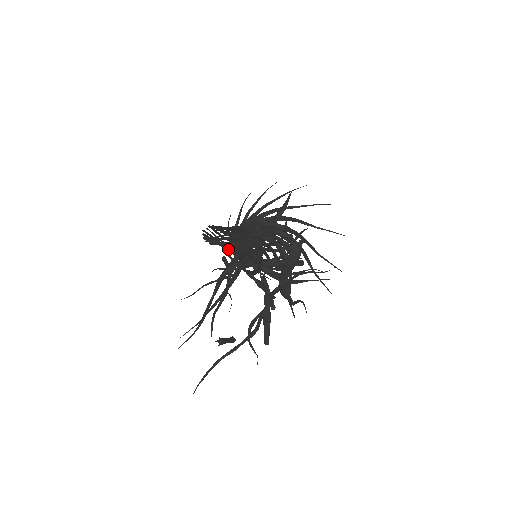
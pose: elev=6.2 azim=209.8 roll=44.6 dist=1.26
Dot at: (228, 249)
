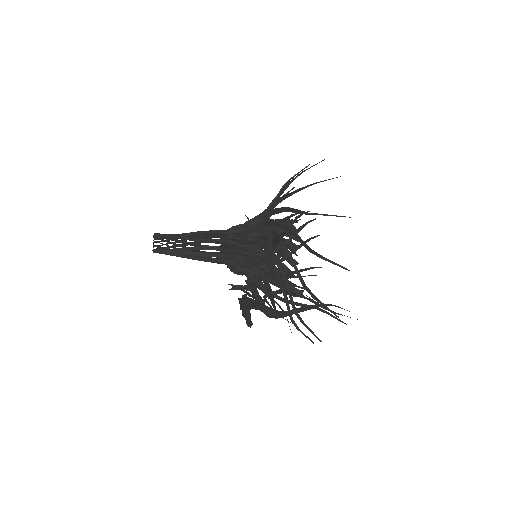
Dot at: occluded
